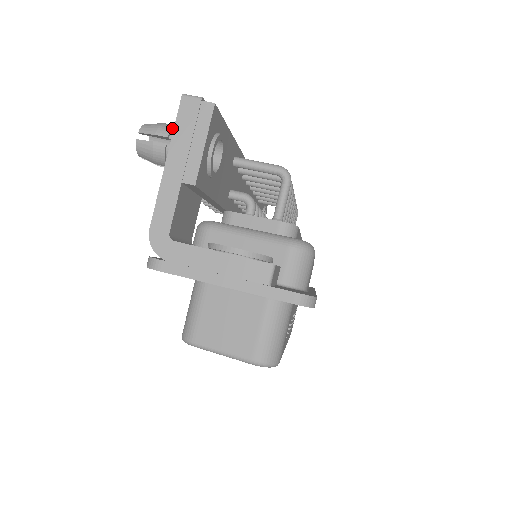
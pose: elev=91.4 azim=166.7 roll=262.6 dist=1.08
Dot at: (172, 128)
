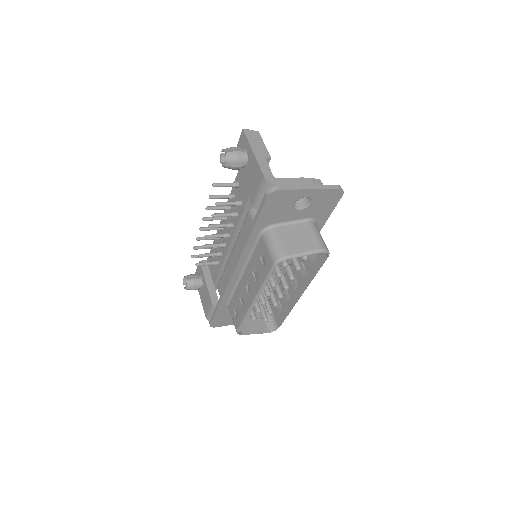
Dot at: (238, 147)
